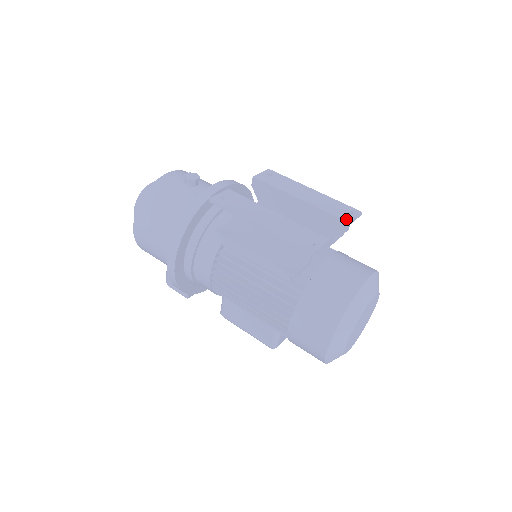
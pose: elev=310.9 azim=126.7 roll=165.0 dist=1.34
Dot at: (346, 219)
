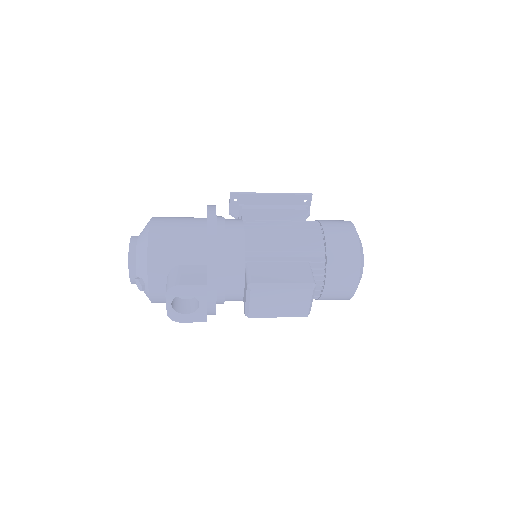
Dot at: occluded
